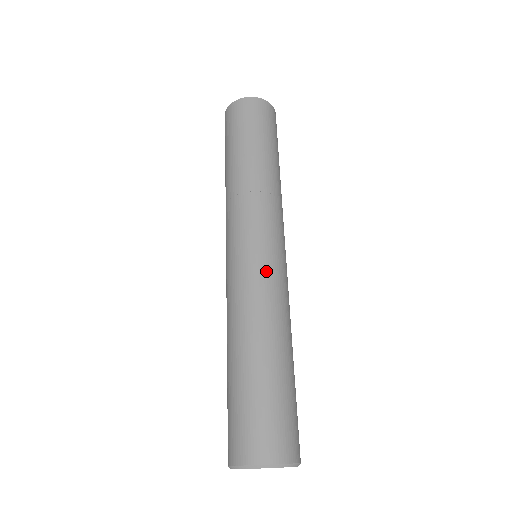
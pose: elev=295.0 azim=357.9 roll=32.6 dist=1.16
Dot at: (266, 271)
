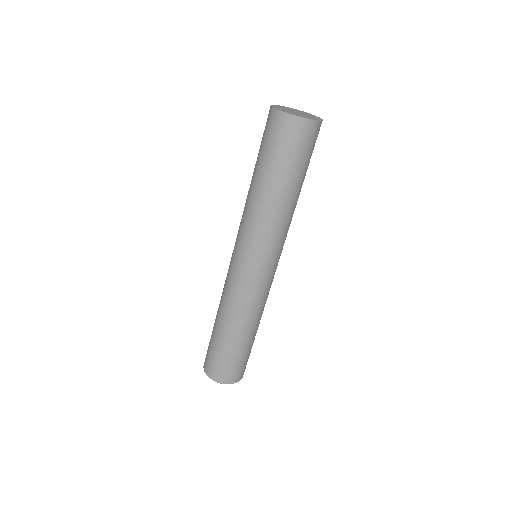
Dot at: (257, 288)
